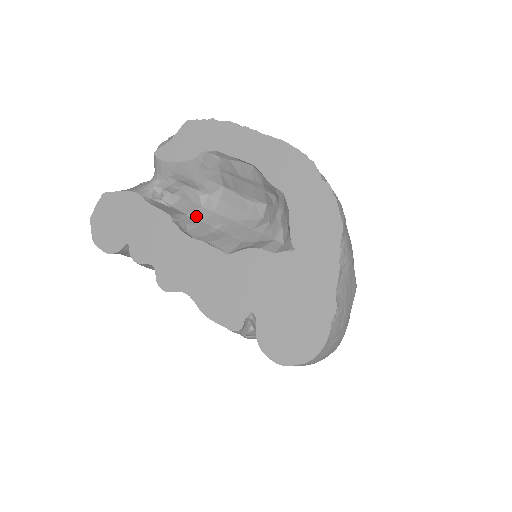
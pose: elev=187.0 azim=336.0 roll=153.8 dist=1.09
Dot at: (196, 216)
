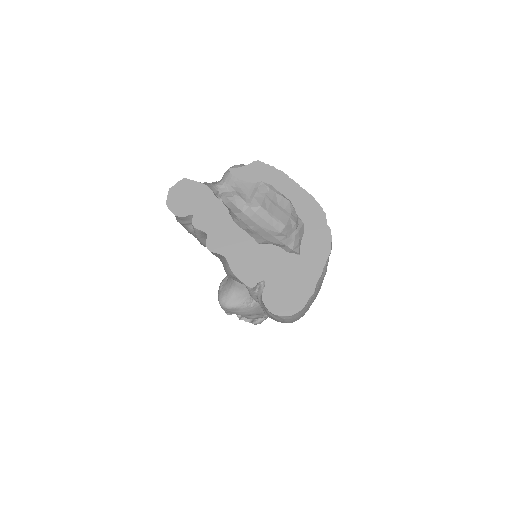
Dot at: (239, 216)
